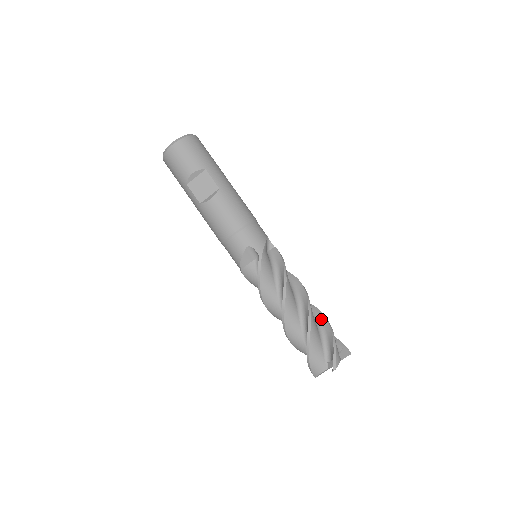
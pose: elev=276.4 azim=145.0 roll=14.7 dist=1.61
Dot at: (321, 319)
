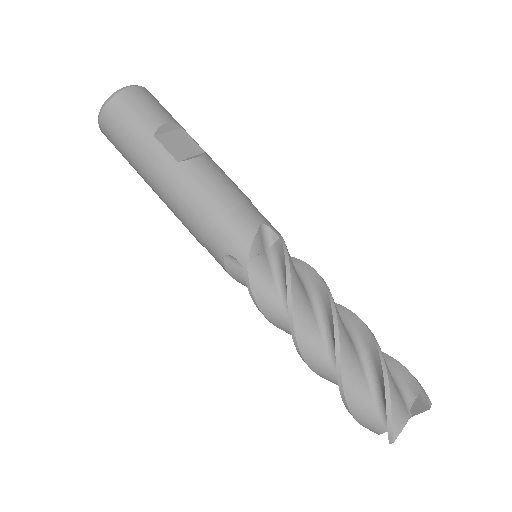
Dot at: occluded
